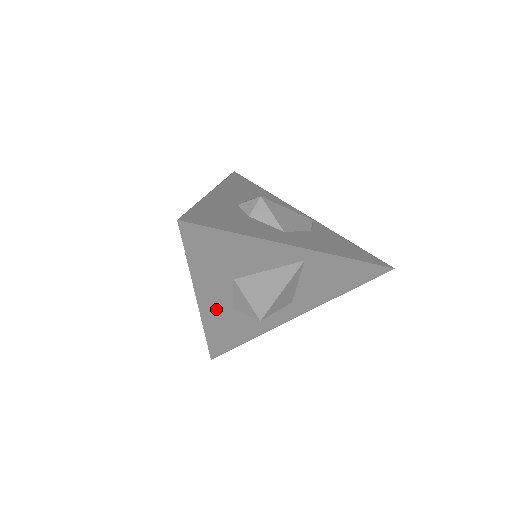
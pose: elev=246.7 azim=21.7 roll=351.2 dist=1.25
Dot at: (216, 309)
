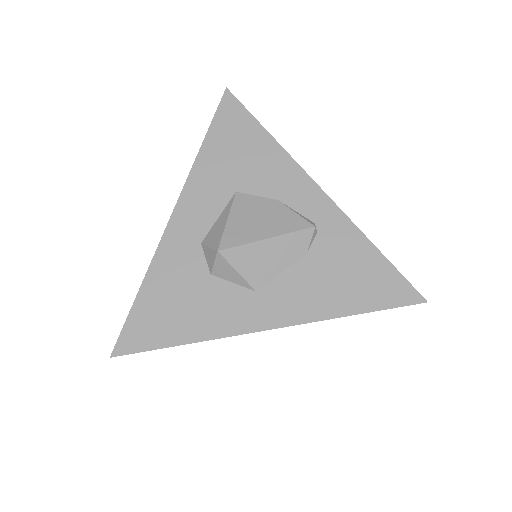
Dot at: occluded
